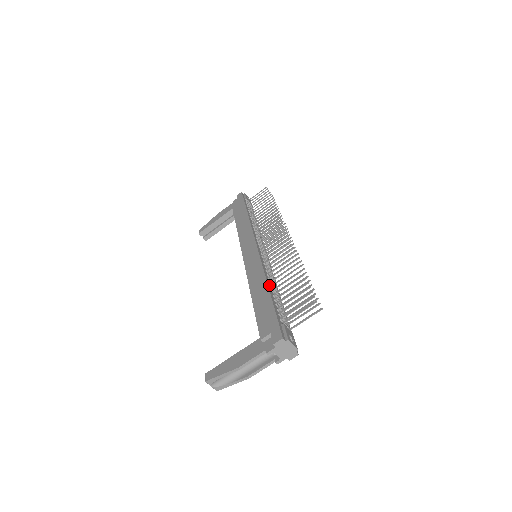
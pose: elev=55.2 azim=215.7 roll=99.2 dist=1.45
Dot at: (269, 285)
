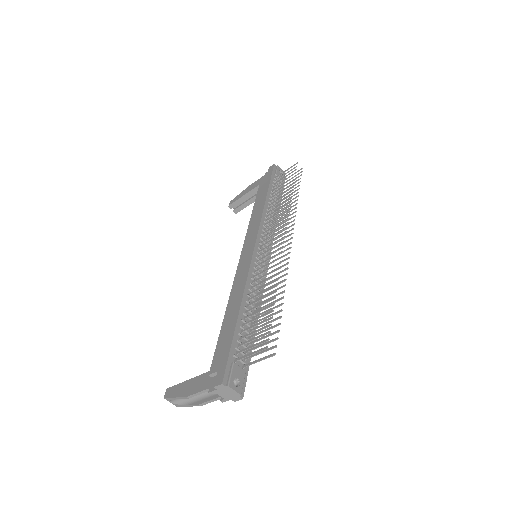
Dot at: (243, 305)
